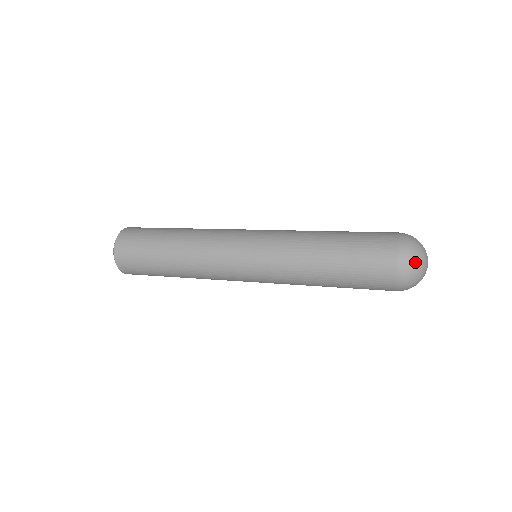
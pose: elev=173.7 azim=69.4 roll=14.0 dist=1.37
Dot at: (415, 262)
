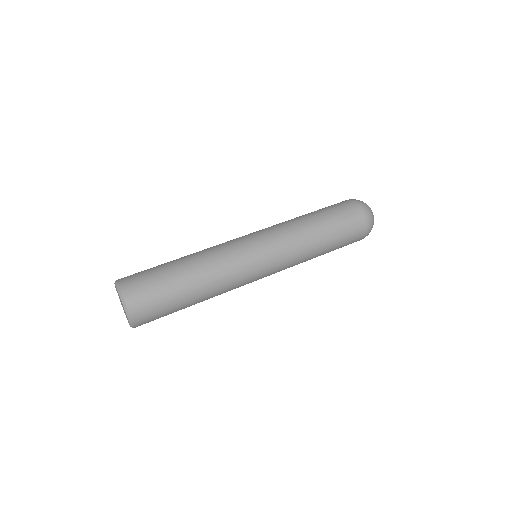
Dot at: occluded
